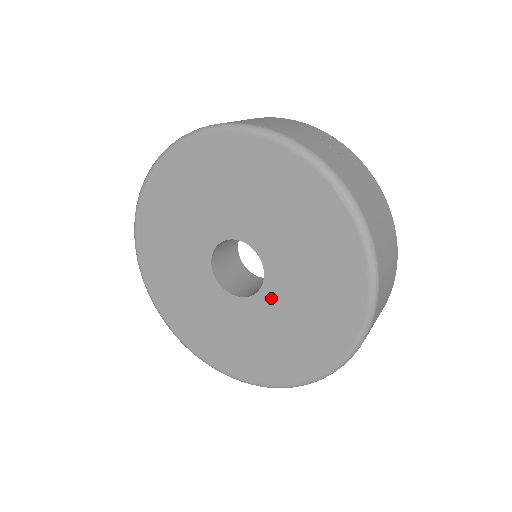
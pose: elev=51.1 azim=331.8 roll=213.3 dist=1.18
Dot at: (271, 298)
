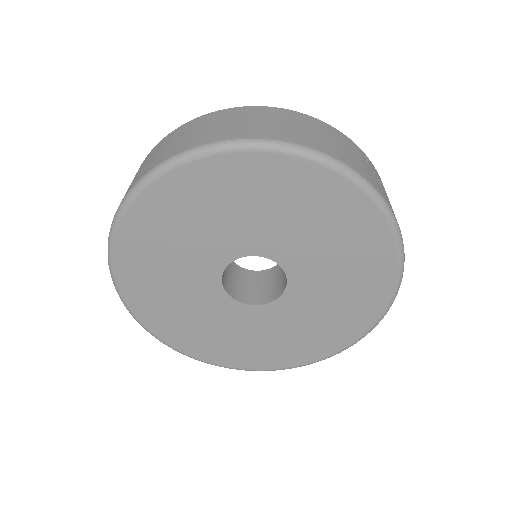
Dot at: (282, 309)
